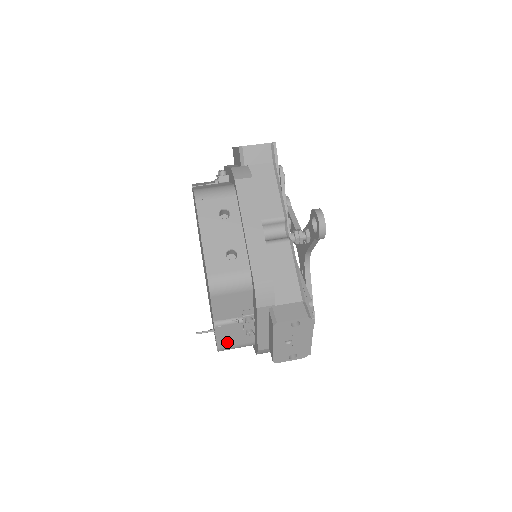
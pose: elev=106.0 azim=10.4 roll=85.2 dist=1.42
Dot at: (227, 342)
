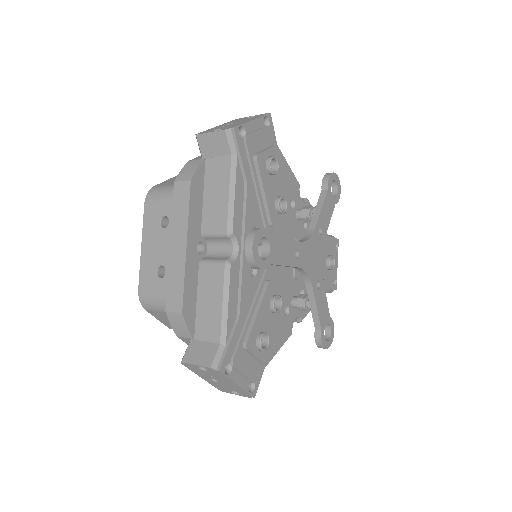
Dot at: occluded
